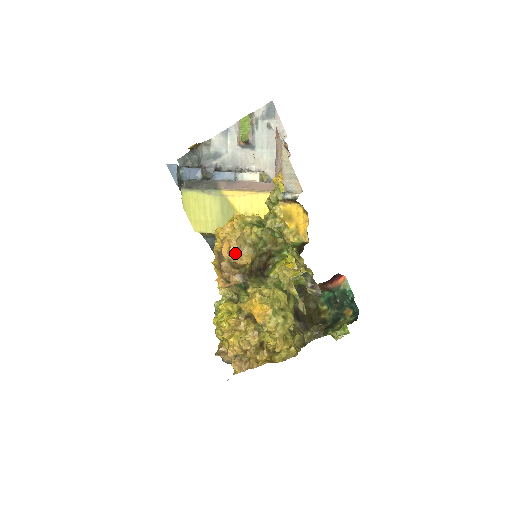
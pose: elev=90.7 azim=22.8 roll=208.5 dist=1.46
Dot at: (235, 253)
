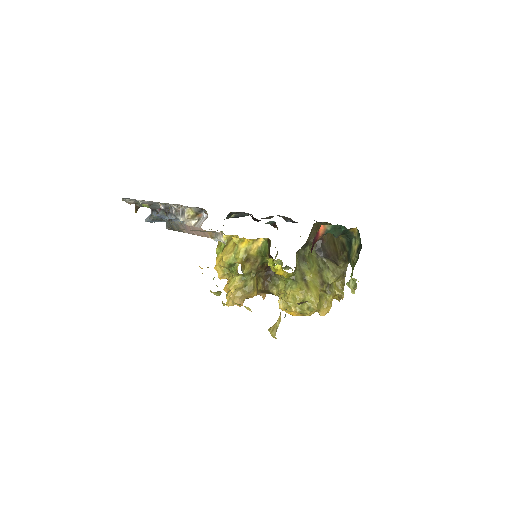
Dot at: (243, 302)
